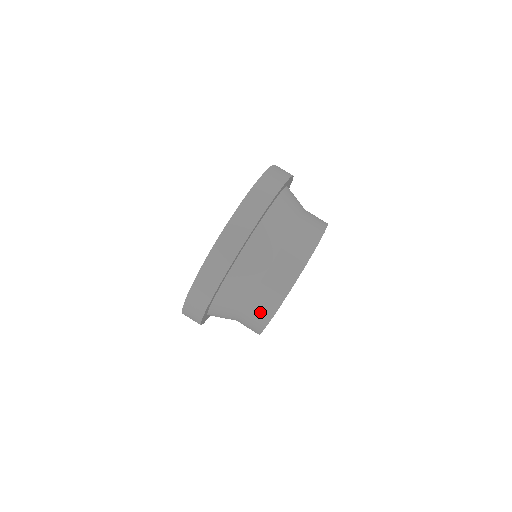
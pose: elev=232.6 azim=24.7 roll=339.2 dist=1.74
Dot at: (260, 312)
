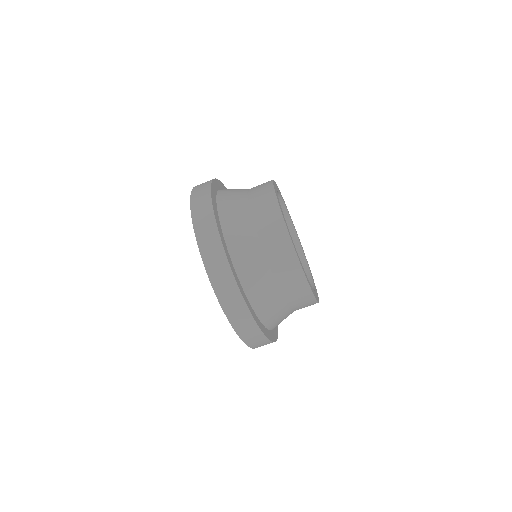
Dot at: (288, 271)
